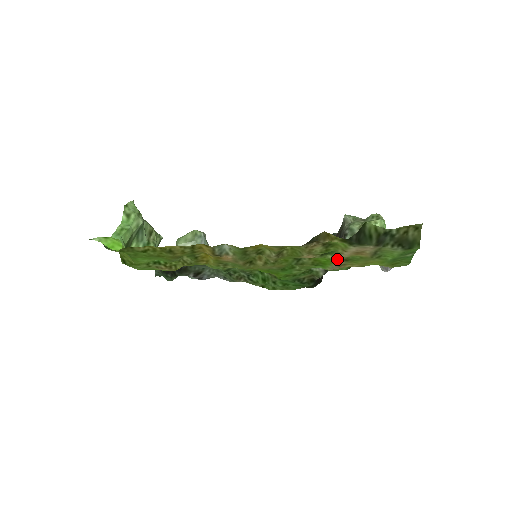
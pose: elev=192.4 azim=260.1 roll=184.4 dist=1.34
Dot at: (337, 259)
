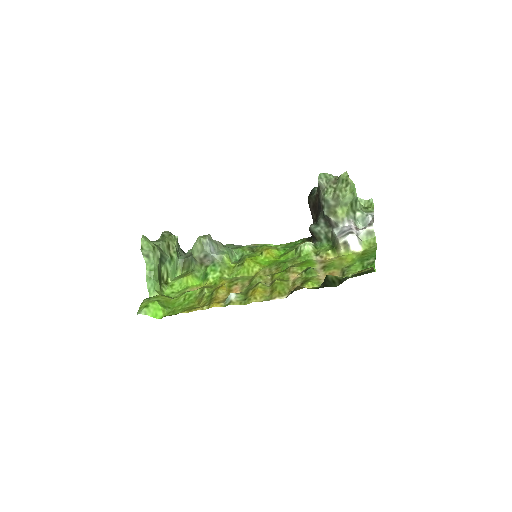
Dot at: (317, 269)
